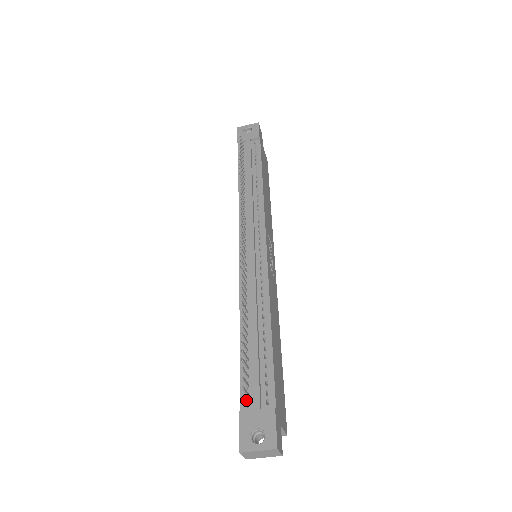
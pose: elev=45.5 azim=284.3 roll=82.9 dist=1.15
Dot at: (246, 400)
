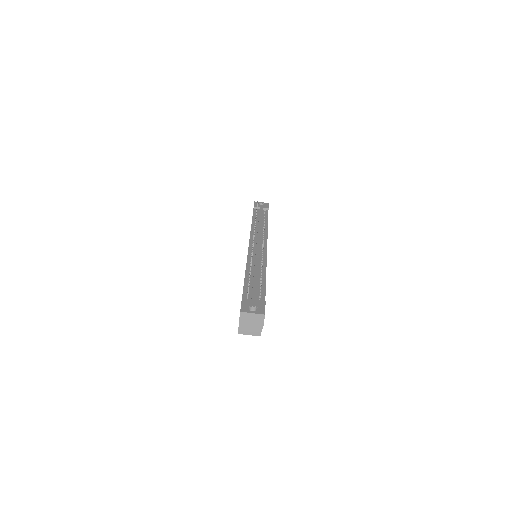
Dot at: (248, 293)
